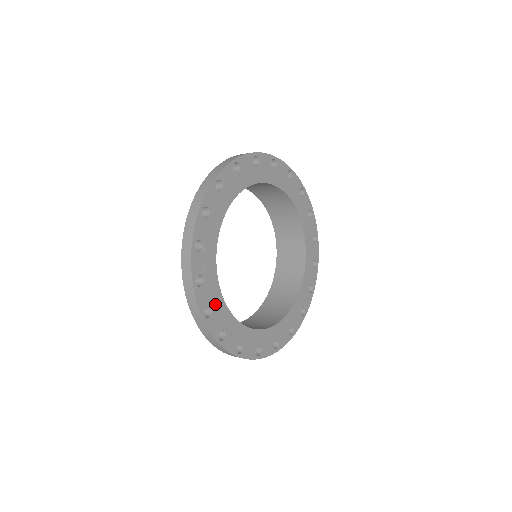
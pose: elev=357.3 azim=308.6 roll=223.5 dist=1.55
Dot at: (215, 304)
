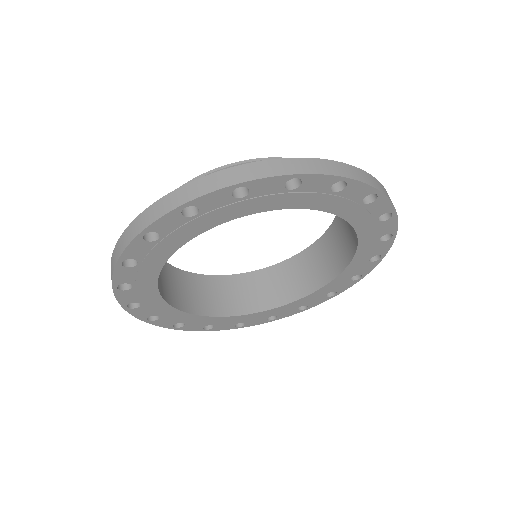
Dot at: (241, 320)
